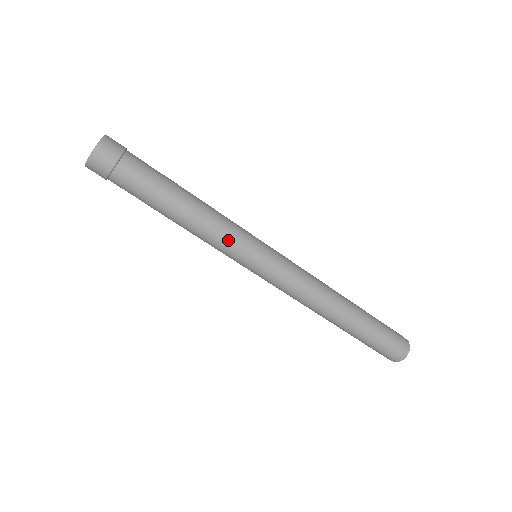
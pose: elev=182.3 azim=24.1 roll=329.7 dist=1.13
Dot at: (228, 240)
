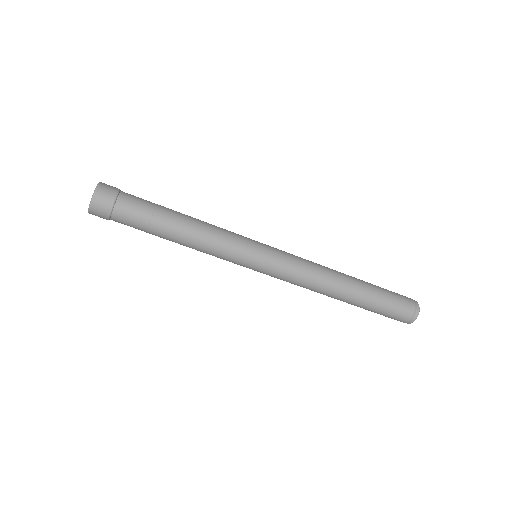
Dot at: (226, 249)
